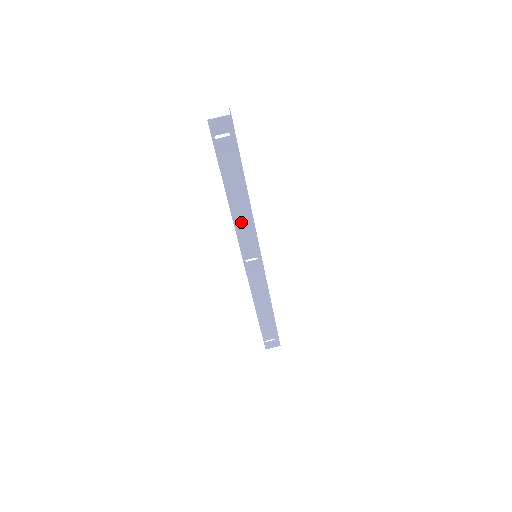
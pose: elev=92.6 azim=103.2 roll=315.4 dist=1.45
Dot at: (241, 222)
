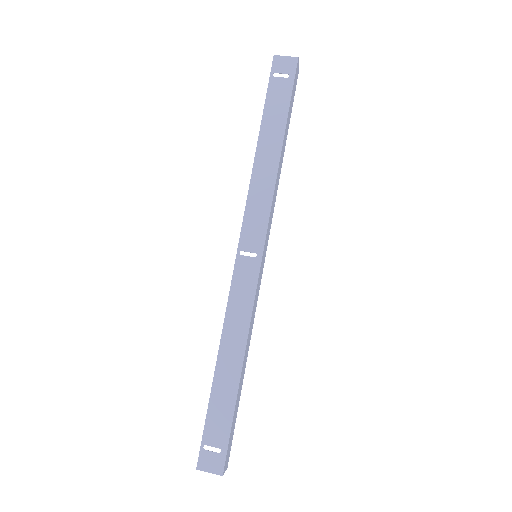
Dot at: (258, 188)
